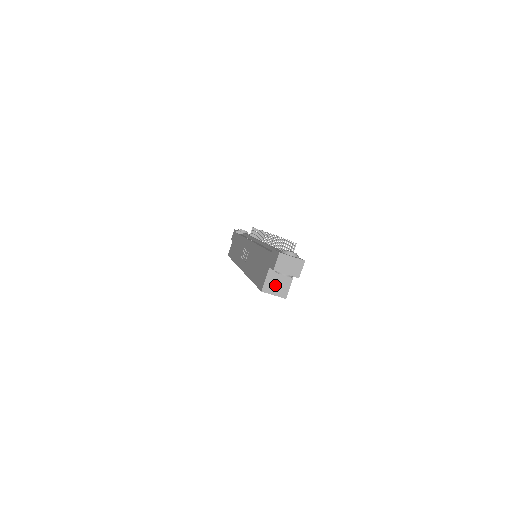
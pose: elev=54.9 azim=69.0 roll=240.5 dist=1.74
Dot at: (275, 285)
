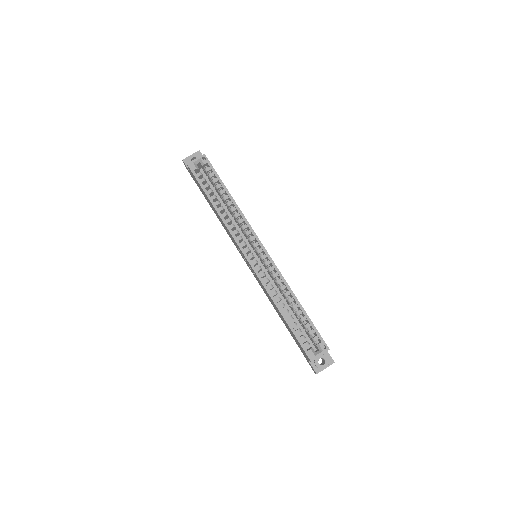
Dot at: occluded
